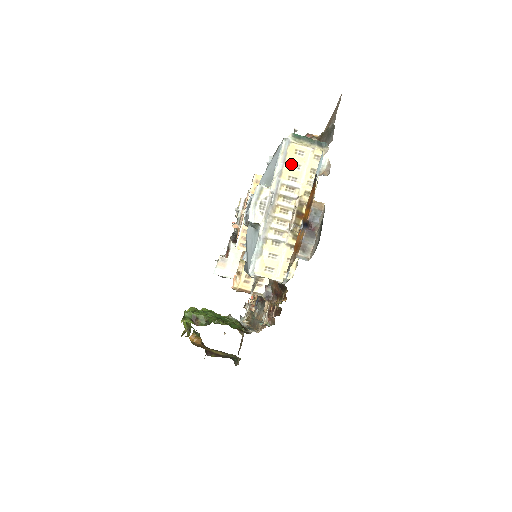
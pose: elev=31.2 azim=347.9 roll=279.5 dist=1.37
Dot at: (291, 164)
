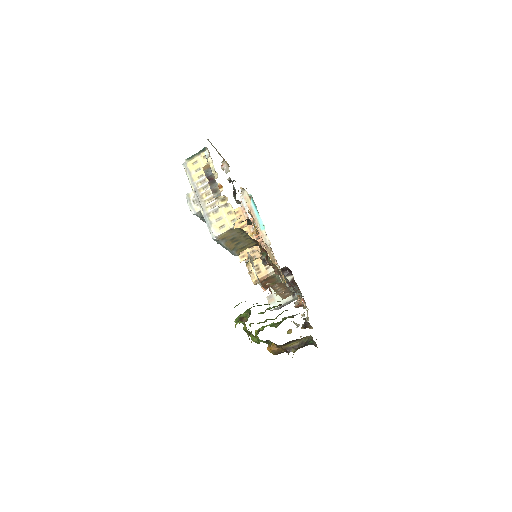
Dot at: (195, 171)
